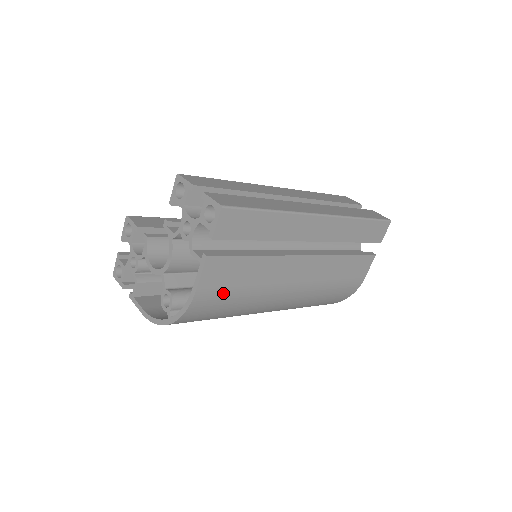
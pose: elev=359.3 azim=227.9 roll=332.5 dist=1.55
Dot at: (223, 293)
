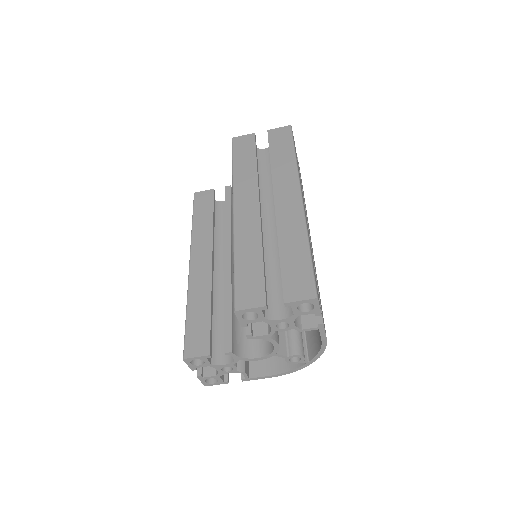
Dot at: occluded
